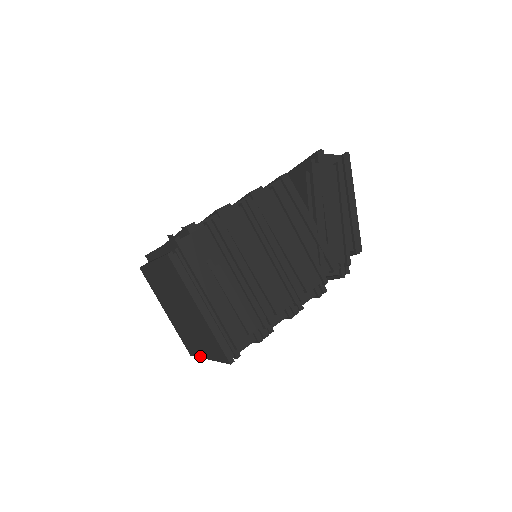
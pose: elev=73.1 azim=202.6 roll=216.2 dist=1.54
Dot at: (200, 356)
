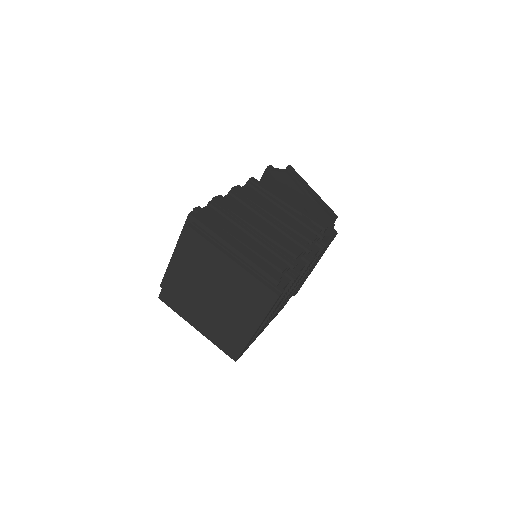
Dot at: (246, 342)
